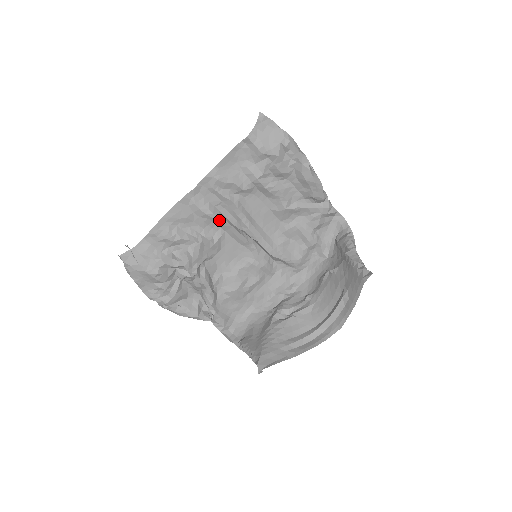
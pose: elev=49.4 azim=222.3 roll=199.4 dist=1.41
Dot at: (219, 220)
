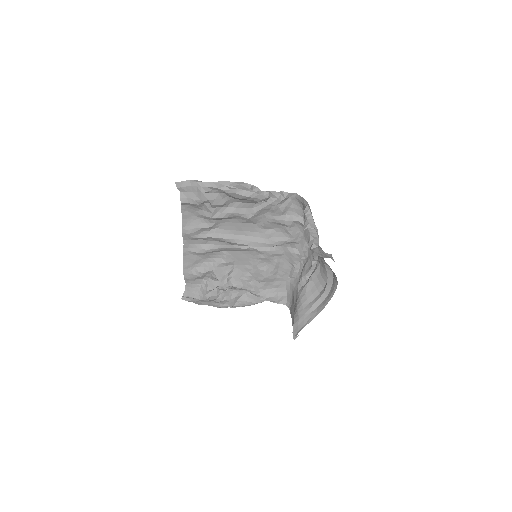
Dot at: (215, 250)
